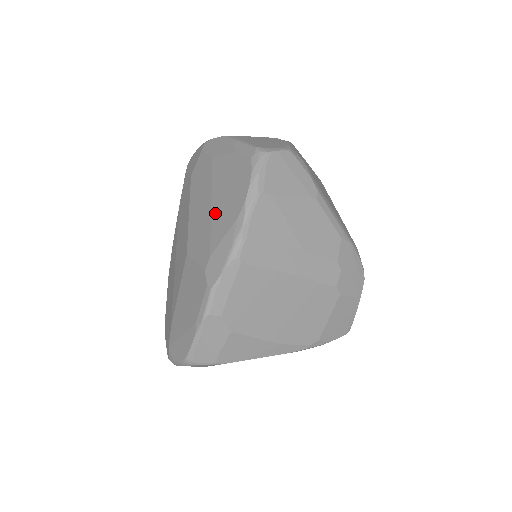
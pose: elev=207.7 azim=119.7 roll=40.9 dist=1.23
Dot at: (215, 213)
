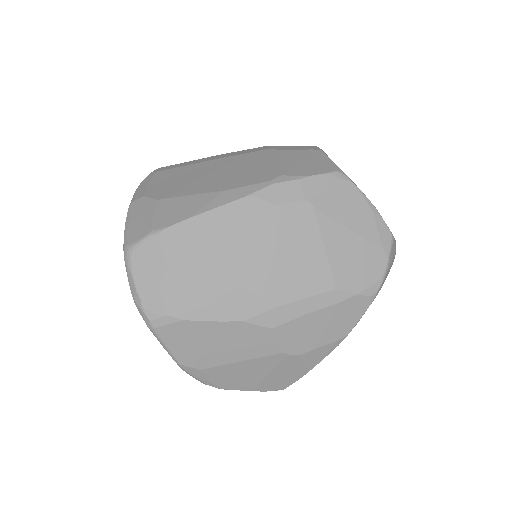
Dot at: occluded
